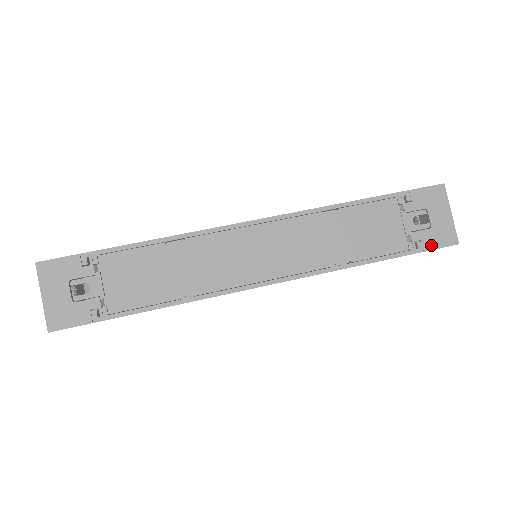
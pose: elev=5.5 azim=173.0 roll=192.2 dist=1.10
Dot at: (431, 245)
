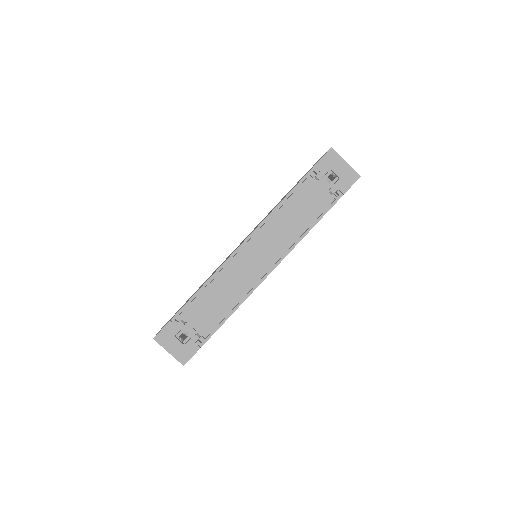
Dot at: (345, 188)
